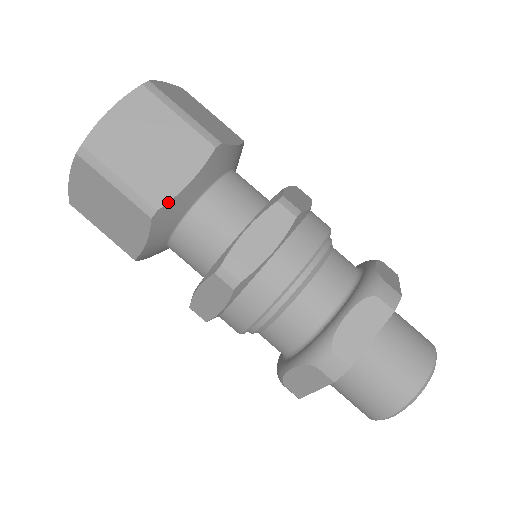
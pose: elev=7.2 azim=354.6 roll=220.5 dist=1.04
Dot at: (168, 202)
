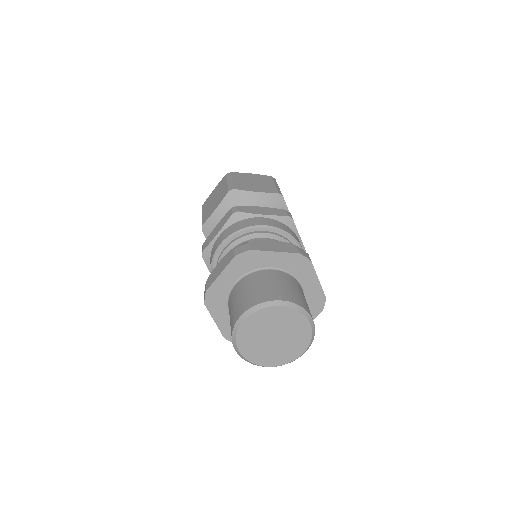
Dot at: (241, 190)
